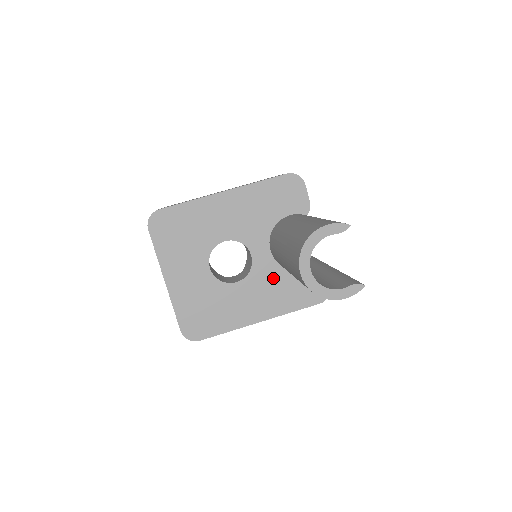
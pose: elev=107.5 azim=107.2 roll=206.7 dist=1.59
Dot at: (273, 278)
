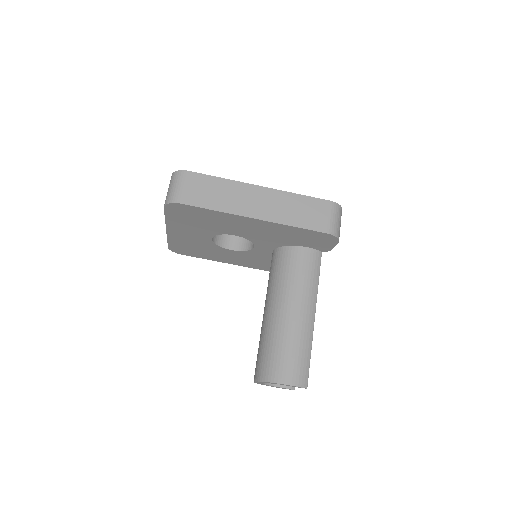
Dot at: (264, 259)
